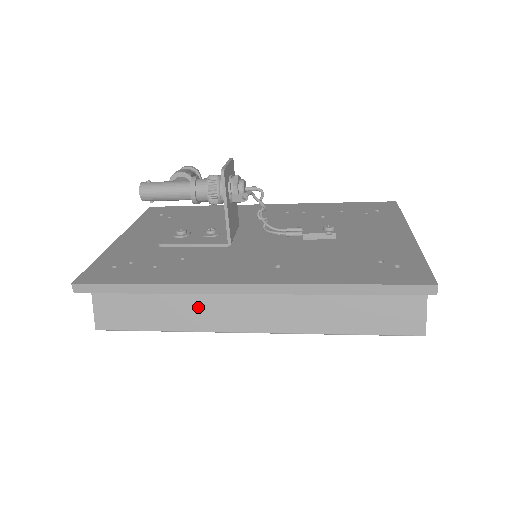
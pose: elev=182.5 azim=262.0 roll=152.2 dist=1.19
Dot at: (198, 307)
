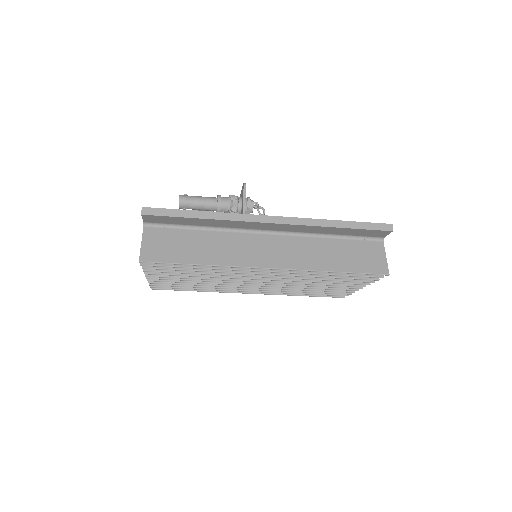
Dot at: (228, 249)
